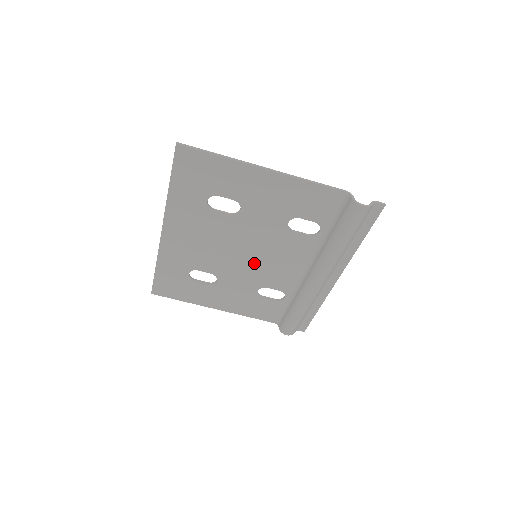
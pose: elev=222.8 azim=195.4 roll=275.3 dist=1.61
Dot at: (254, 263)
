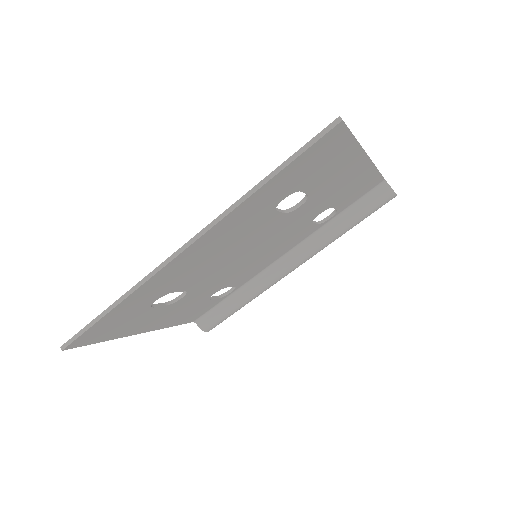
Dot at: (244, 264)
